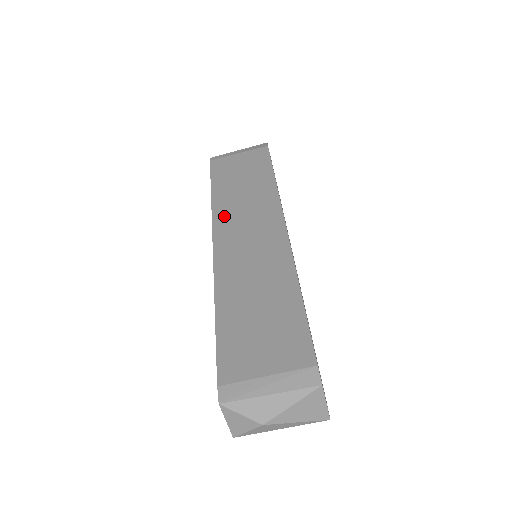
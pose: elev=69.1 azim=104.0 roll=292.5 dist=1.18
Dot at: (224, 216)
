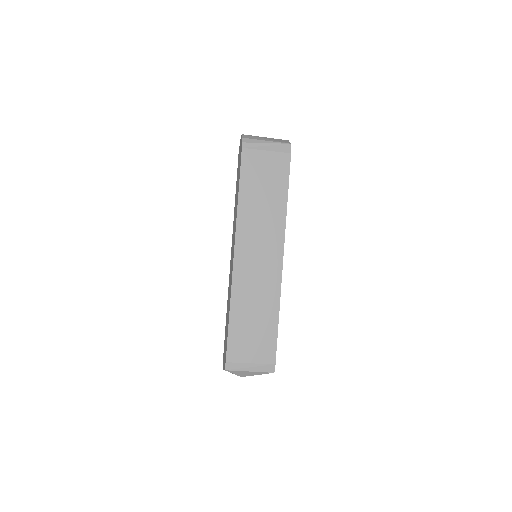
Dot at: (245, 229)
